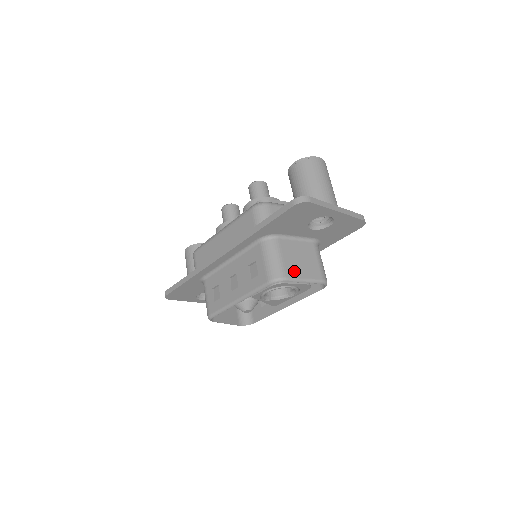
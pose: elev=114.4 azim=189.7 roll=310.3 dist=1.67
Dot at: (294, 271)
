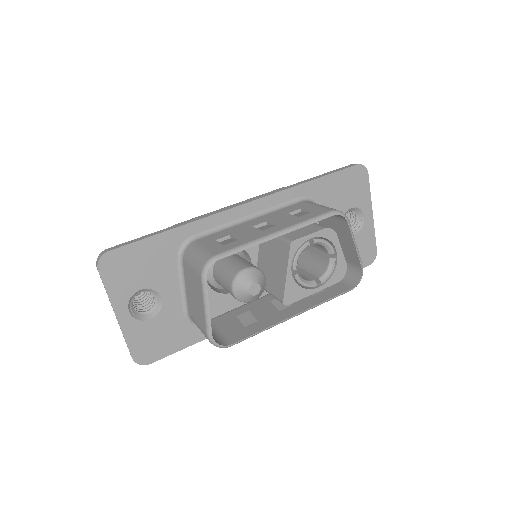
Dot at: occluded
